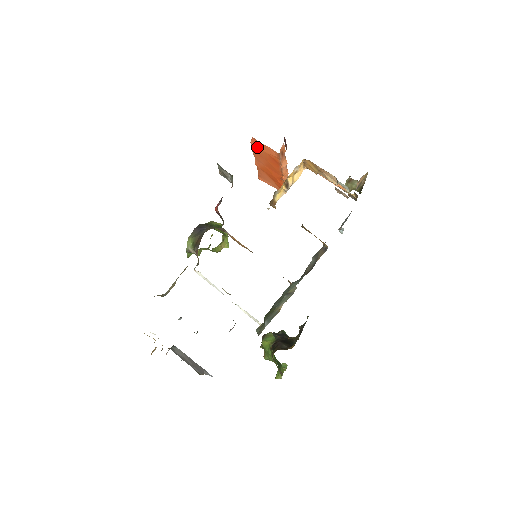
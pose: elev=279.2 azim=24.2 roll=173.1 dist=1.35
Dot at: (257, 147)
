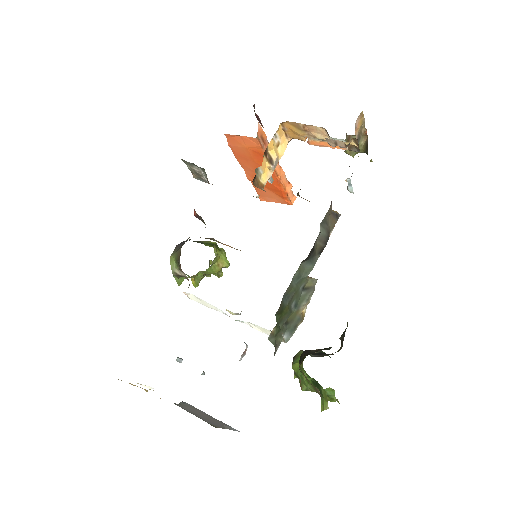
Dot at: (236, 146)
